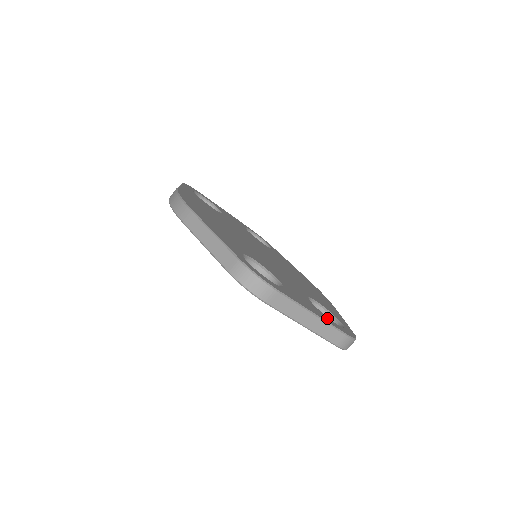
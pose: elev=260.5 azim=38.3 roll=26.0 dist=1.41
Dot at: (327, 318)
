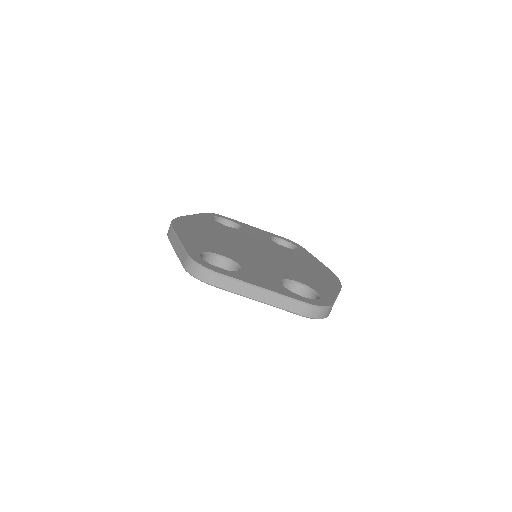
Dot at: (288, 292)
